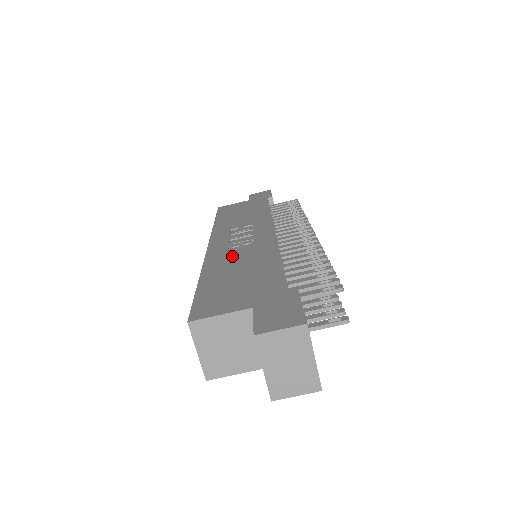
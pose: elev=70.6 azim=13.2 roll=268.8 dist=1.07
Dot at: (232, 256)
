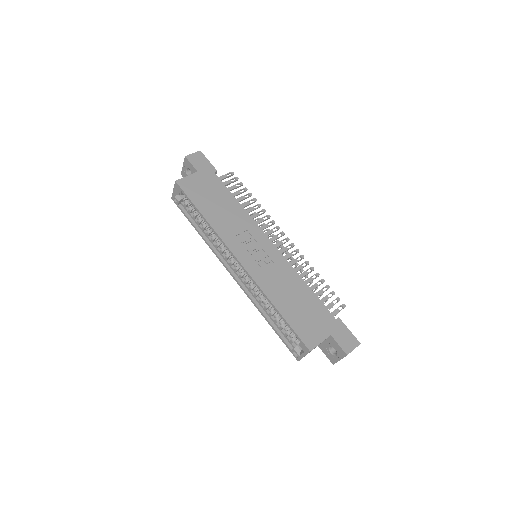
Dot at: (274, 281)
